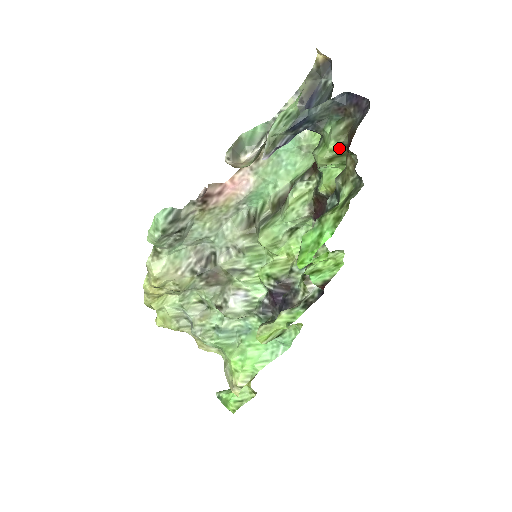
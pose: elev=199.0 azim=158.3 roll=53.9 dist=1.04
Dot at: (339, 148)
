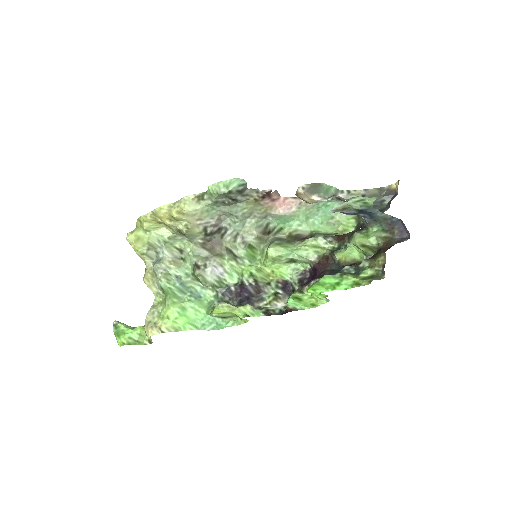
Dot at: (374, 244)
